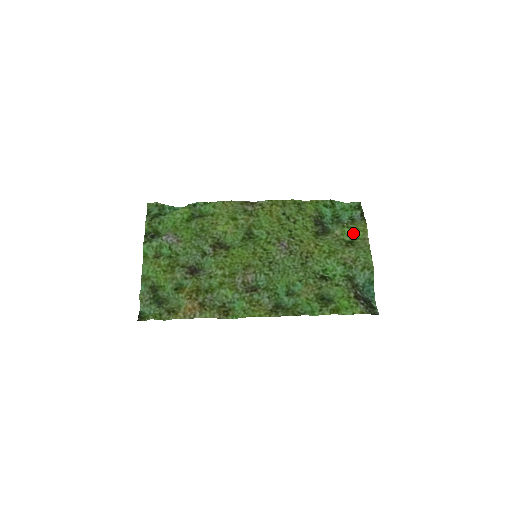
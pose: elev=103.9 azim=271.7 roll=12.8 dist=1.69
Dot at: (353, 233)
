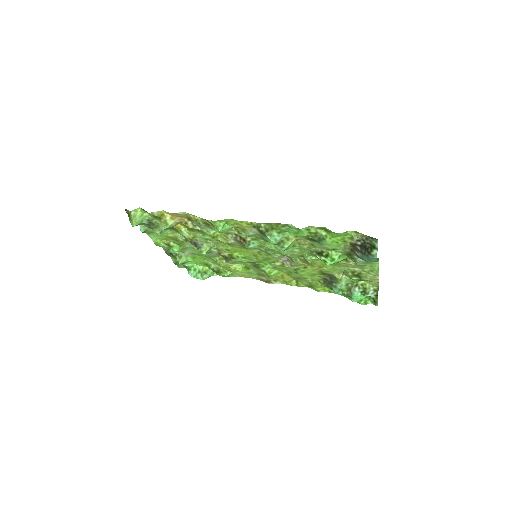
Dot at: (362, 280)
